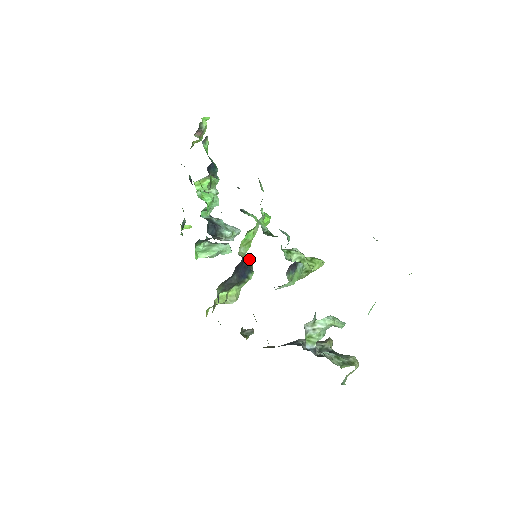
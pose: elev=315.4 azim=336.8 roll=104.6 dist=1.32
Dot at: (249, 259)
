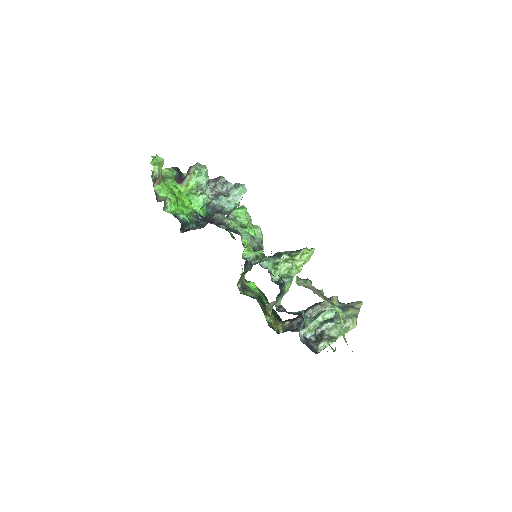
Dot at: (257, 229)
